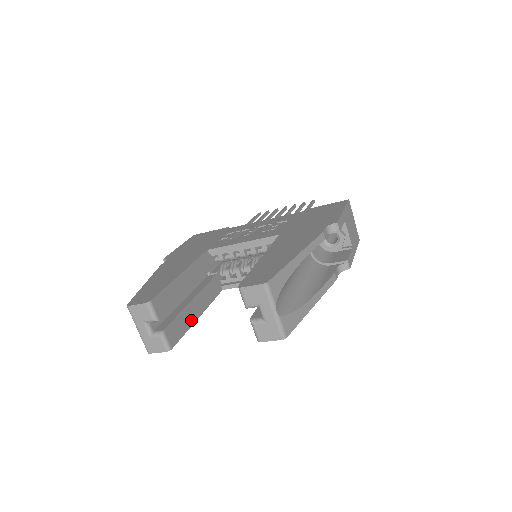
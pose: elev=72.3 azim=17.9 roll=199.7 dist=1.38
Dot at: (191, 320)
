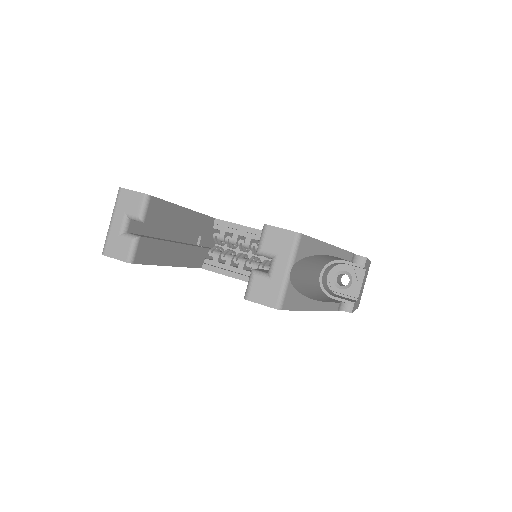
Dot at: (164, 260)
